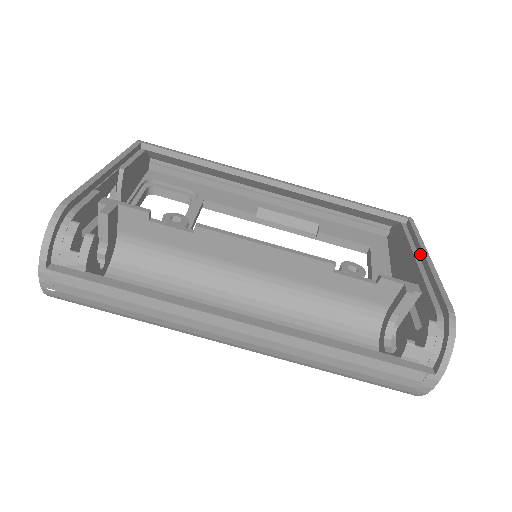
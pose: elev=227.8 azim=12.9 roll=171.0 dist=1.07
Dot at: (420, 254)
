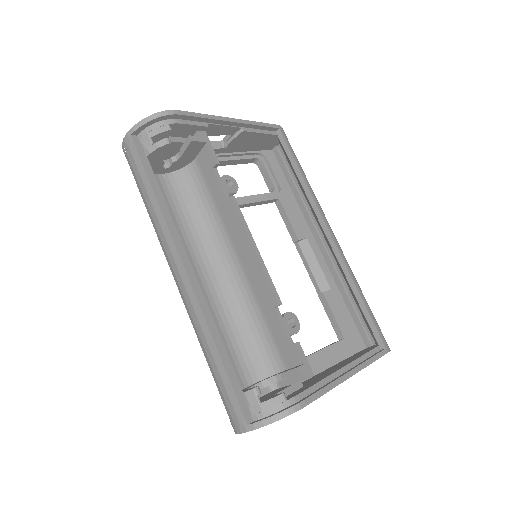
Dot at: (351, 368)
